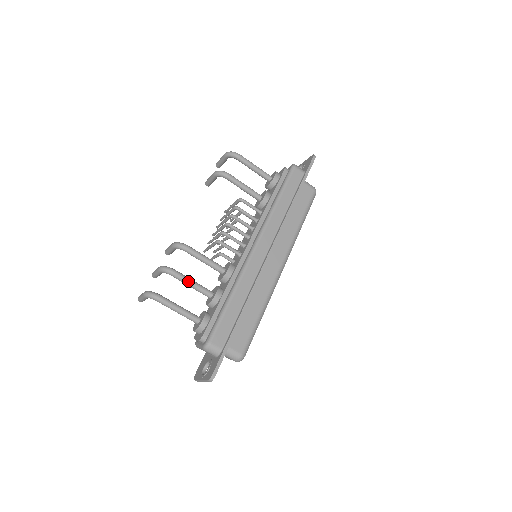
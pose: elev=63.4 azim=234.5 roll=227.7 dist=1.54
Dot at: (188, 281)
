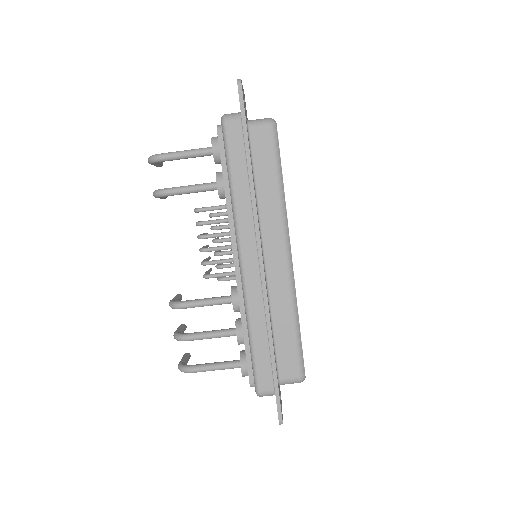
Dot at: (204, 337)
